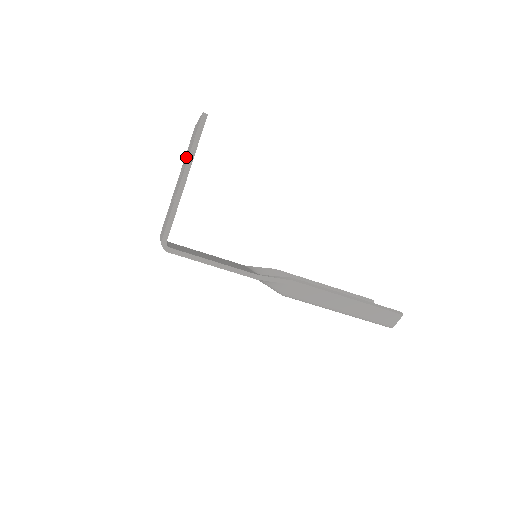
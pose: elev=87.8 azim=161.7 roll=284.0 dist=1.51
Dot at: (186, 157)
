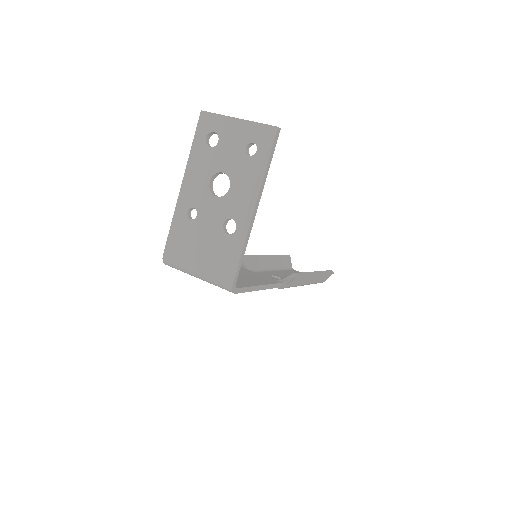
Dot at: (223, 167)
